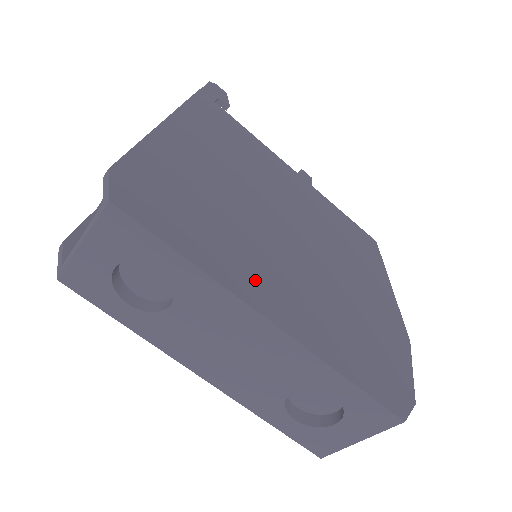
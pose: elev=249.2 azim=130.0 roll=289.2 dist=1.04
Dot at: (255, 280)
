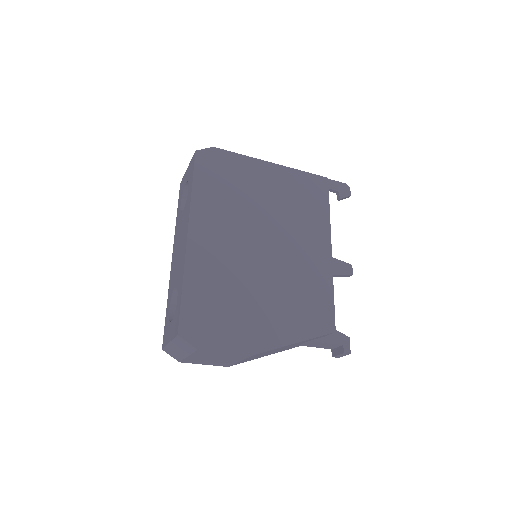
Dot at: (208, 223)
